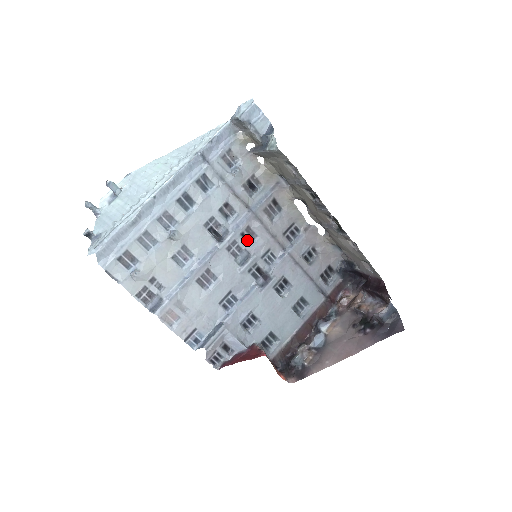
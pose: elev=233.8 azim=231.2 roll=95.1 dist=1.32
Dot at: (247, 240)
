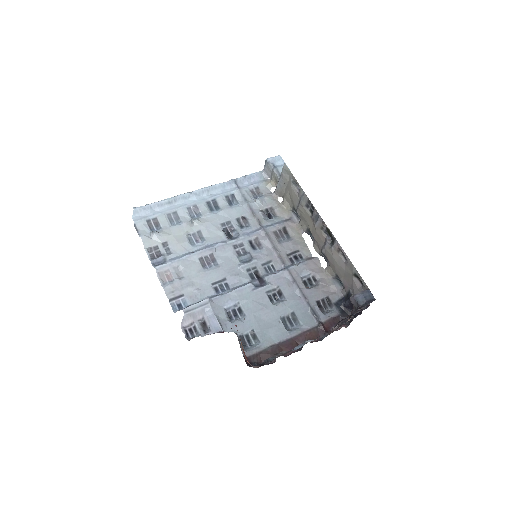
Dot at: (253, 248)
